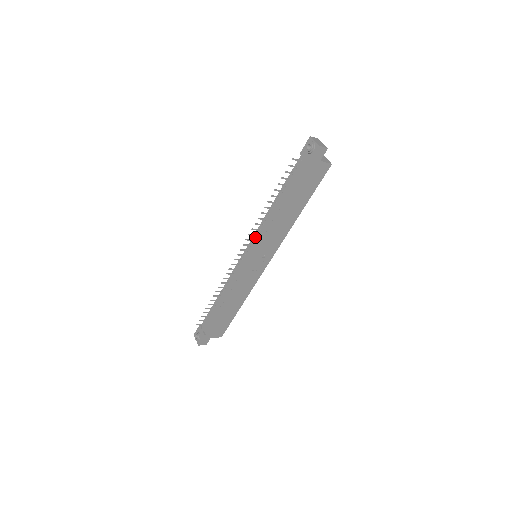
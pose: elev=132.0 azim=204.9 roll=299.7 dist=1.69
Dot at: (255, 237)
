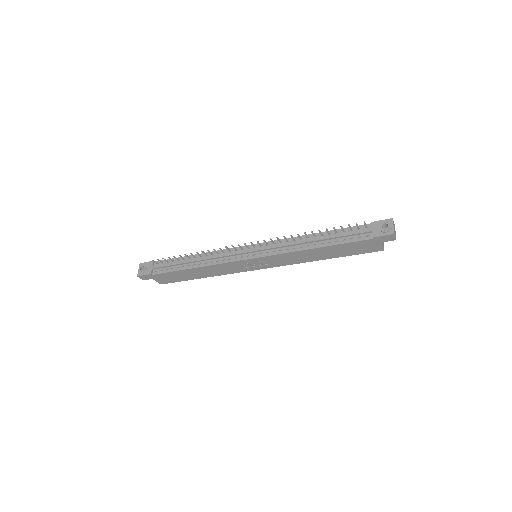
Dot at: (272, 244)
